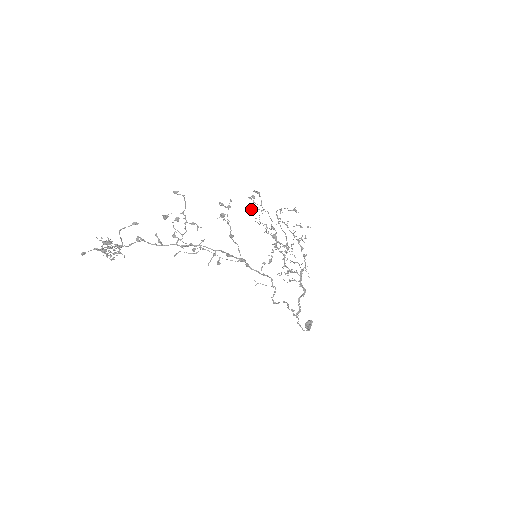
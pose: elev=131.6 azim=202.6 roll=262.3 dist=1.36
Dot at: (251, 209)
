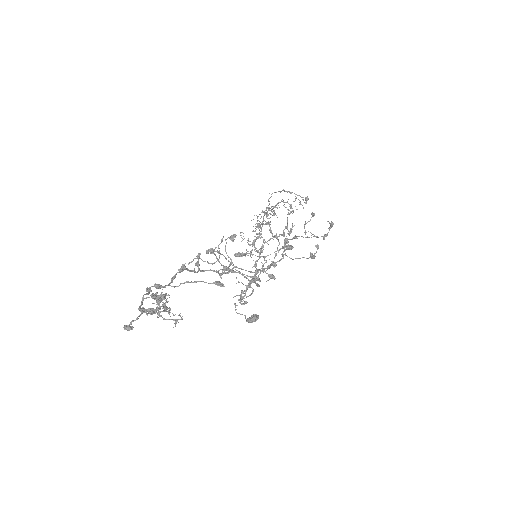
Dot at: (305, 231)
